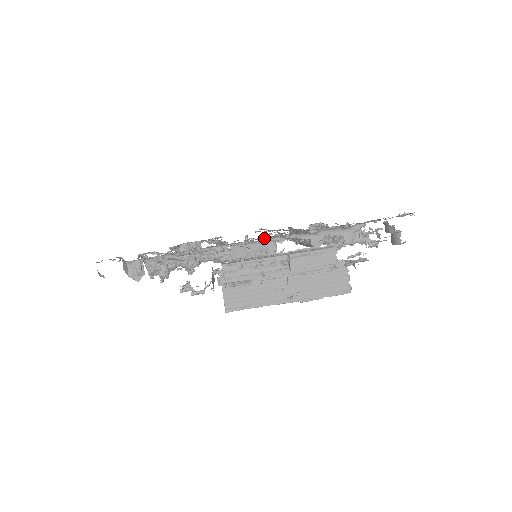
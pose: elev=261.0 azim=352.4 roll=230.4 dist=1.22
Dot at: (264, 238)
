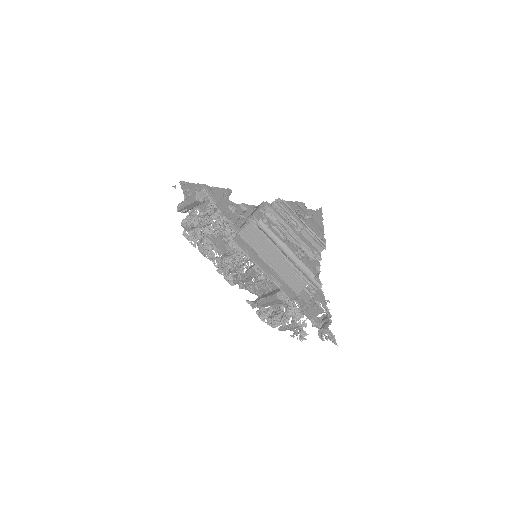
Dot at: occluded
